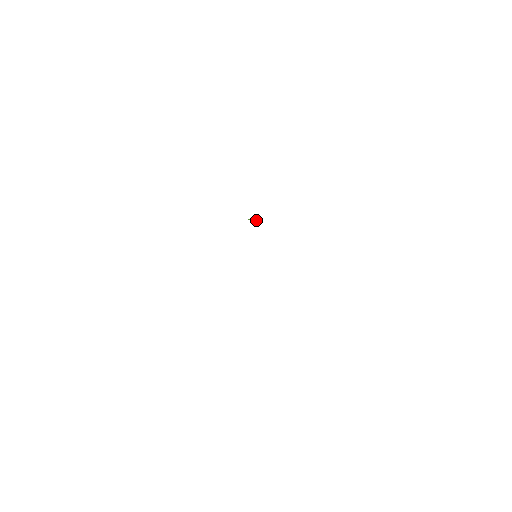
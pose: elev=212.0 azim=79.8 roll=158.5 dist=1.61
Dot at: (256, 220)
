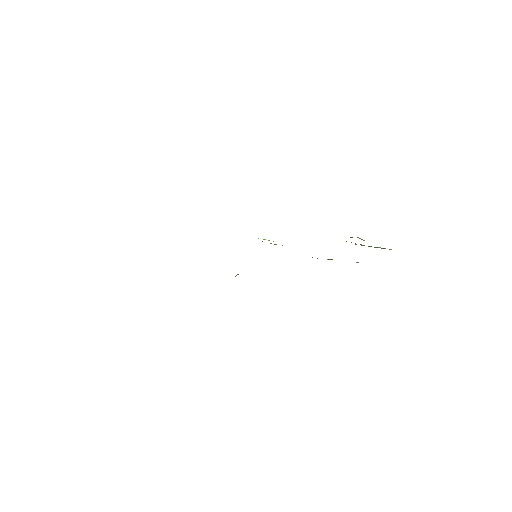
Dot at: occluded
